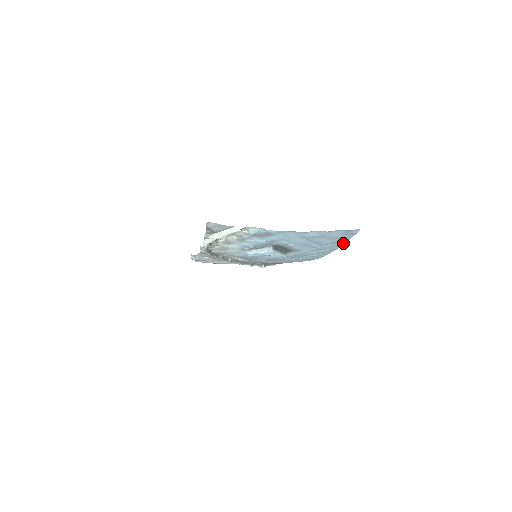
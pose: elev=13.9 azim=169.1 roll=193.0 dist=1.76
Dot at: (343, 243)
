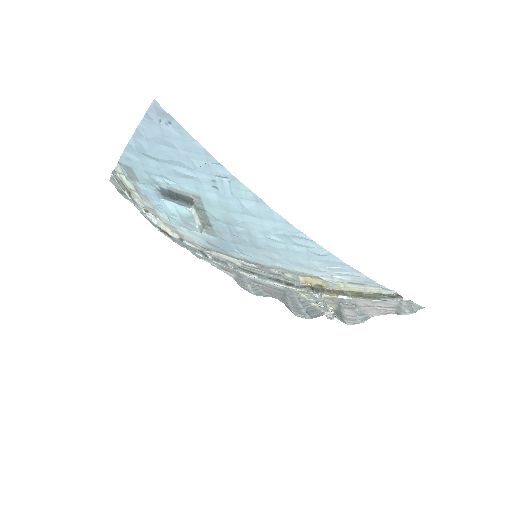
Dot at: (204, 150)
